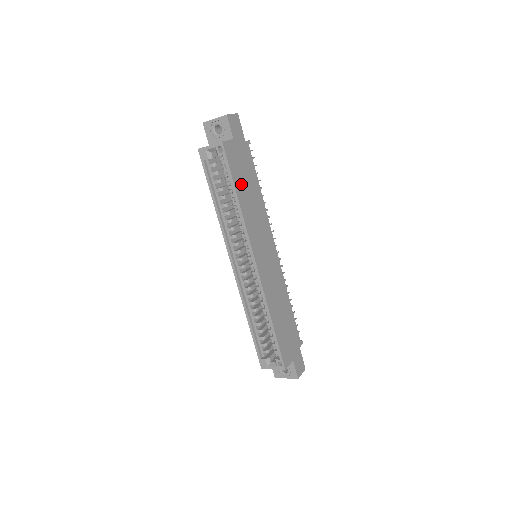
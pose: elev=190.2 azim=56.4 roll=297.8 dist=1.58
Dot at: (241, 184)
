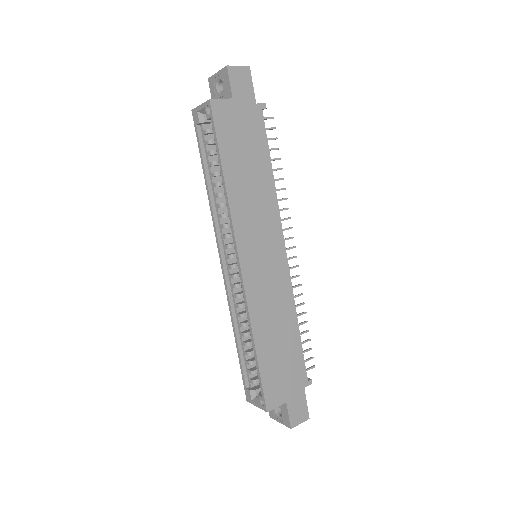
Dot at: (234, 158)
